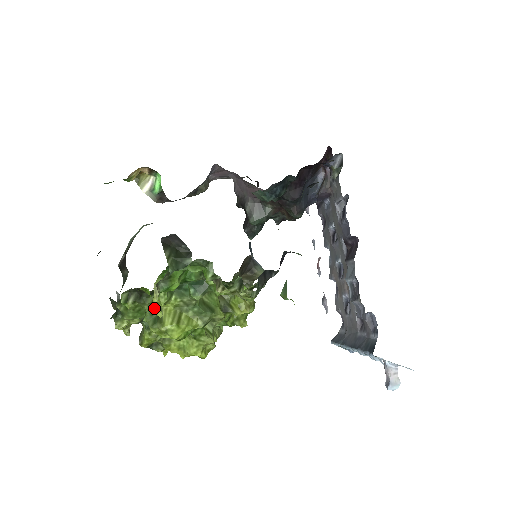
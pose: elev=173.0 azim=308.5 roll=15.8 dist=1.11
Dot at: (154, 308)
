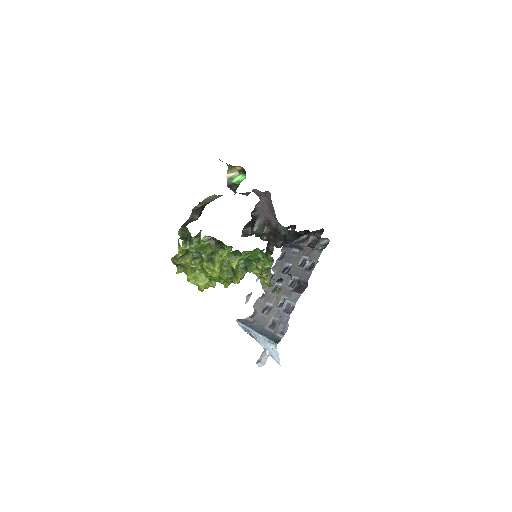
Dot at: (235, 262)
